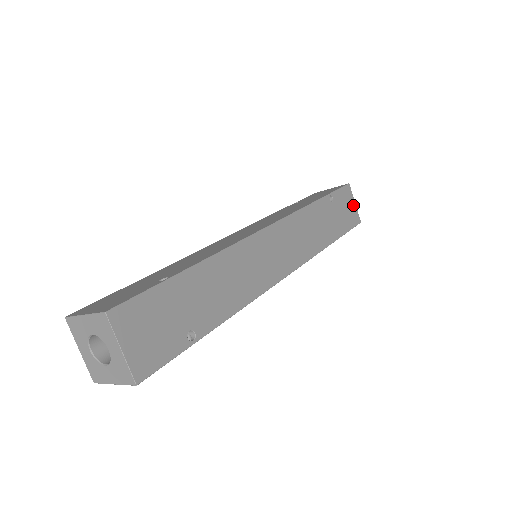
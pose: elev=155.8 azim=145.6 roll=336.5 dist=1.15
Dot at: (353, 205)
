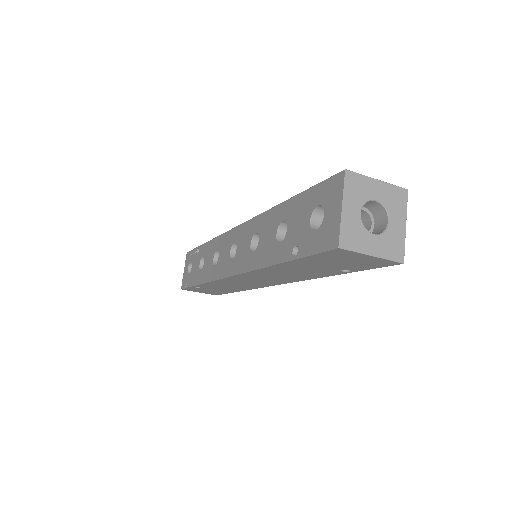
Dot at: occluded
